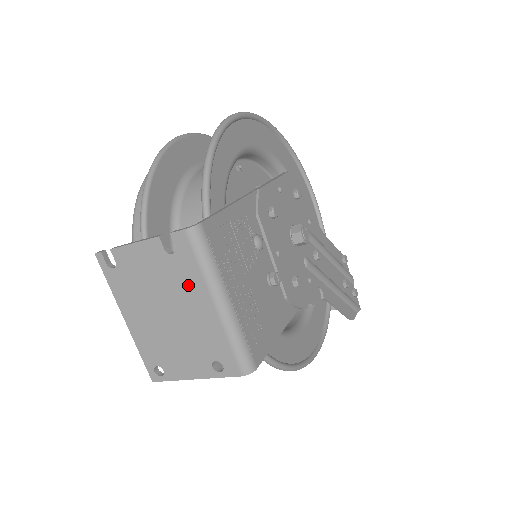
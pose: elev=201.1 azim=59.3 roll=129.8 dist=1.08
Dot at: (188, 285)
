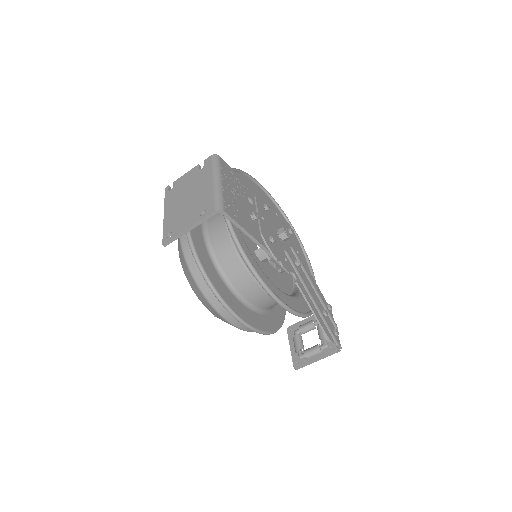
Dot at: (204, 178)
